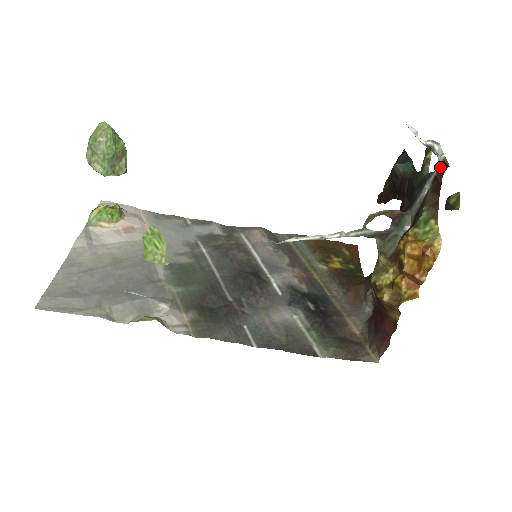
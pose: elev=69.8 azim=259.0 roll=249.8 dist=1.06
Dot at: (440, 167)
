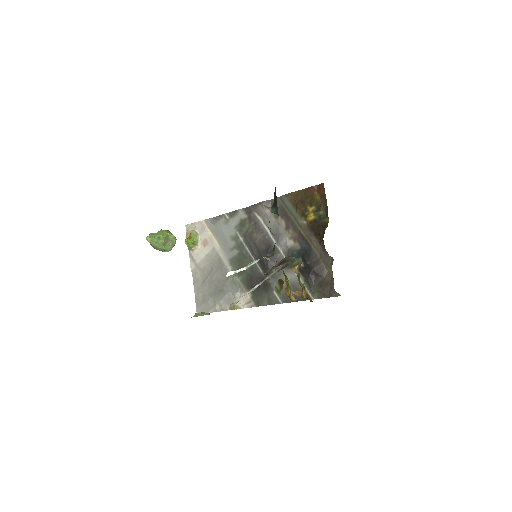
Dot at: occluded
